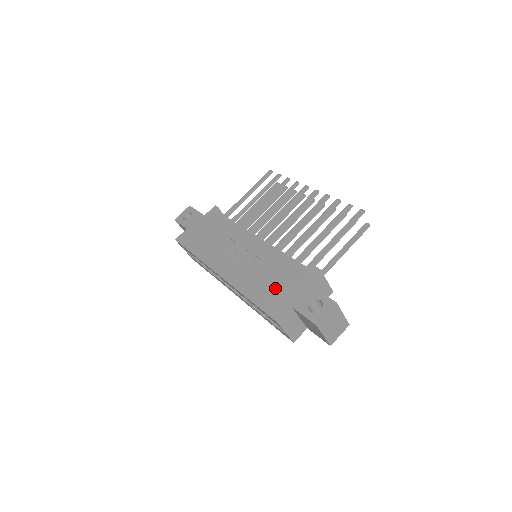
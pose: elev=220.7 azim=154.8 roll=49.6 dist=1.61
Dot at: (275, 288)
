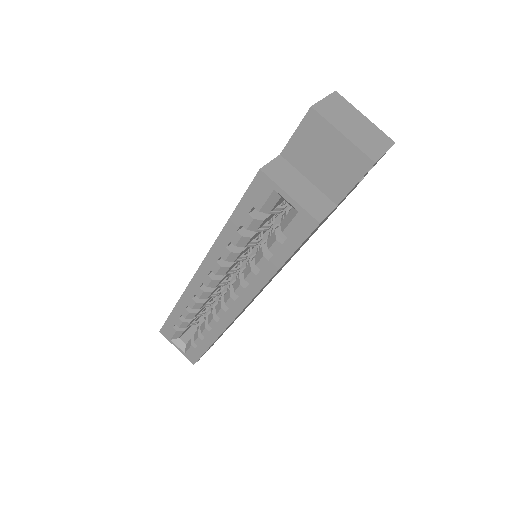
Dot at: occluded
